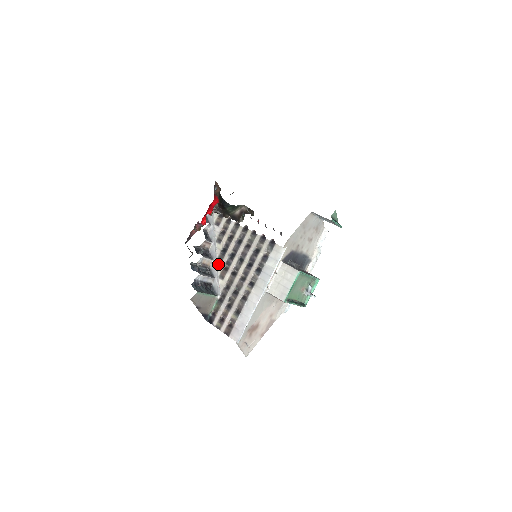
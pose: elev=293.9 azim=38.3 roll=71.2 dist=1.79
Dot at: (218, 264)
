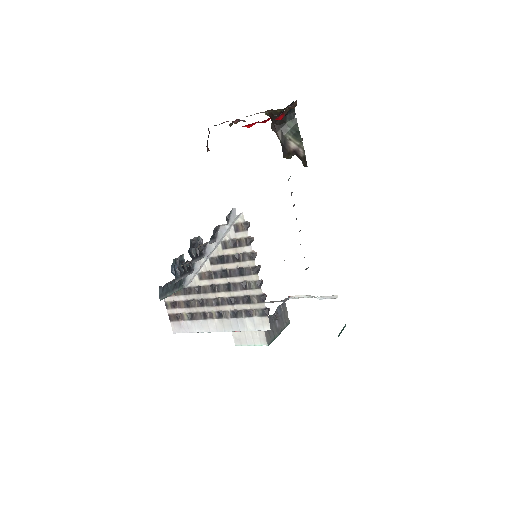
Dot at: (206, 263)
